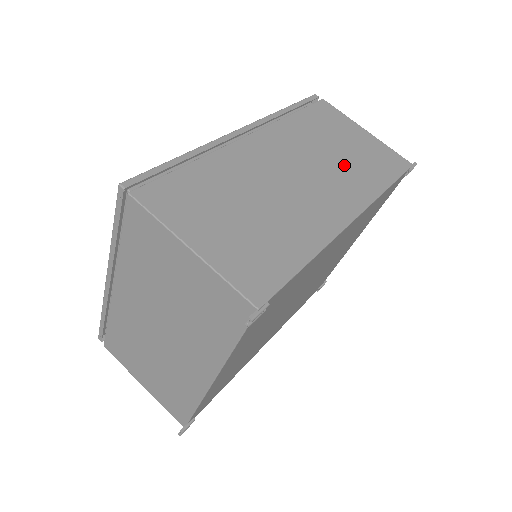
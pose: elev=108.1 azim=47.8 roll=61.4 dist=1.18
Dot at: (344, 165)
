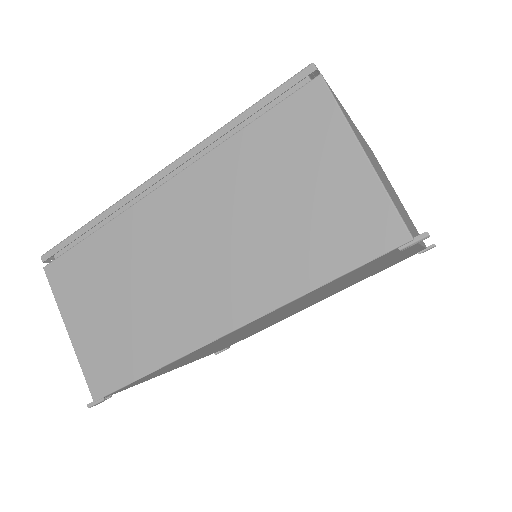
Dot at: (268, 239)
